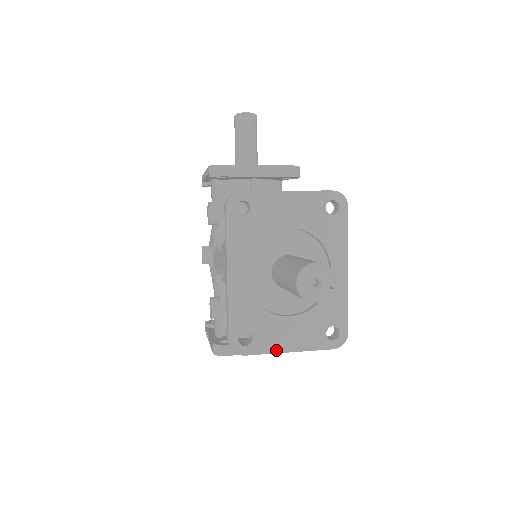
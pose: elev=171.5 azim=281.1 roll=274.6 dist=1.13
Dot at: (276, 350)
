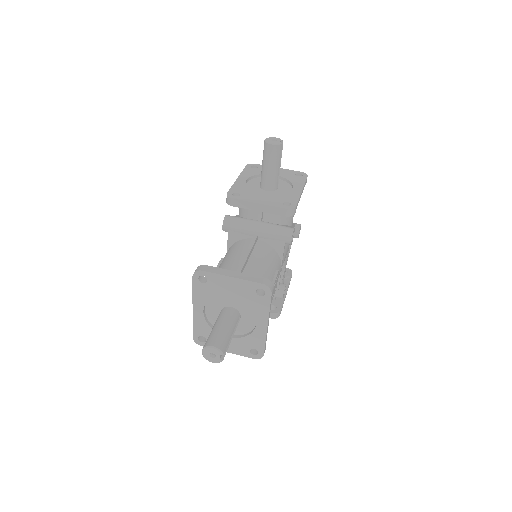
Dot at: occluded
